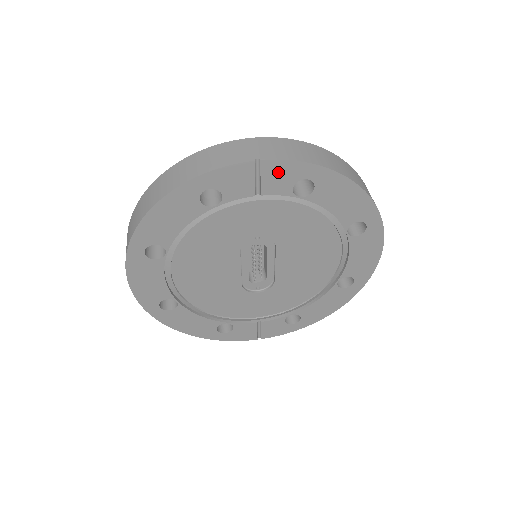
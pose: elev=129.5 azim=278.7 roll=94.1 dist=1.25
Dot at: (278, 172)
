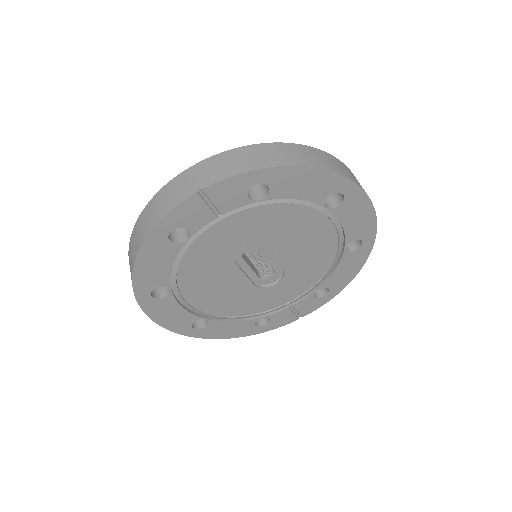
Dot at: (225, 191)
